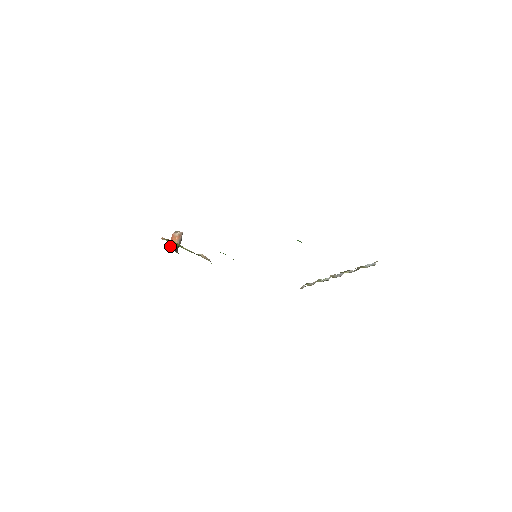
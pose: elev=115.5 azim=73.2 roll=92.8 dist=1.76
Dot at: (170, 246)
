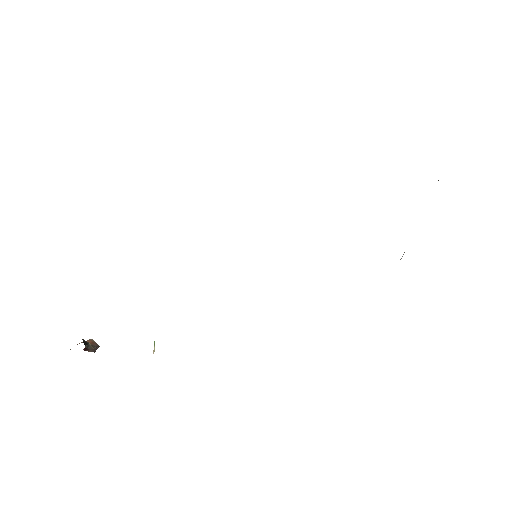
Dot at: occluded
